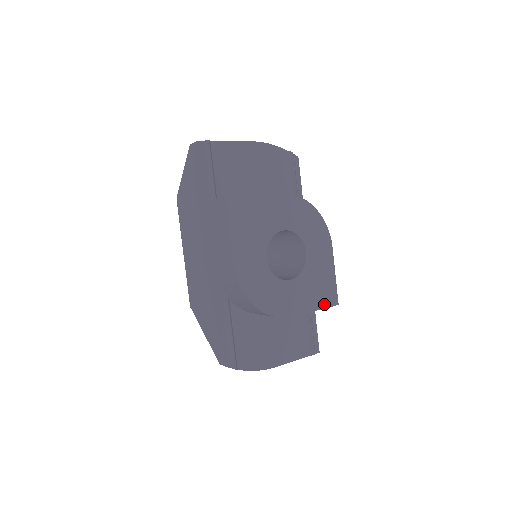
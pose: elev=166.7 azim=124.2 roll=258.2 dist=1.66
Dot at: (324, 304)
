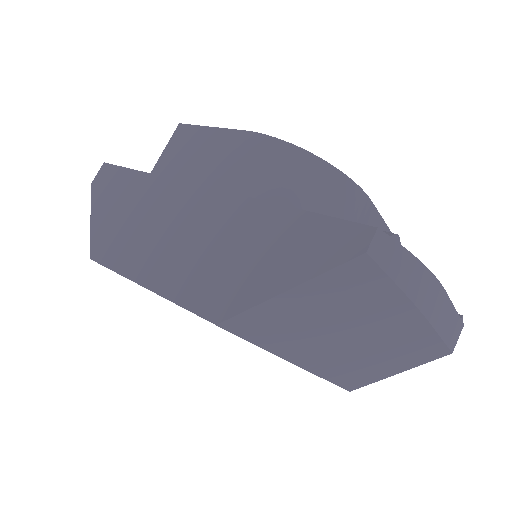
Dot at: occluded
